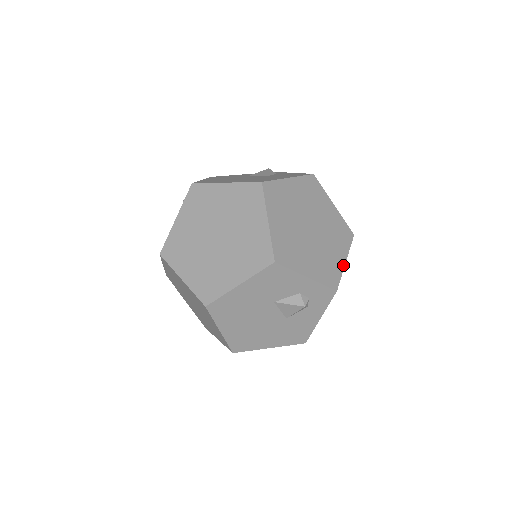
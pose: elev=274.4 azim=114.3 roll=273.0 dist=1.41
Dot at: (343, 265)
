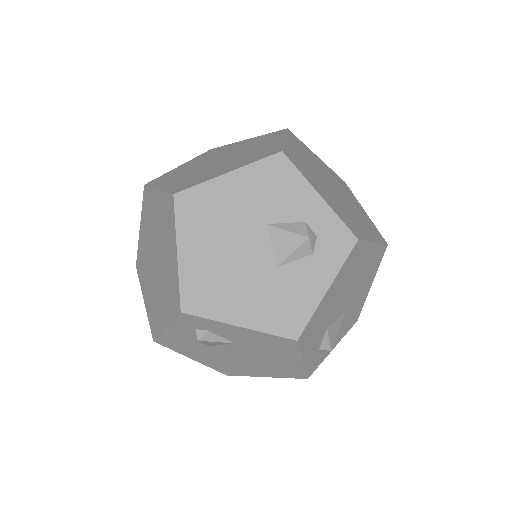
Dot at: (370, 239)
